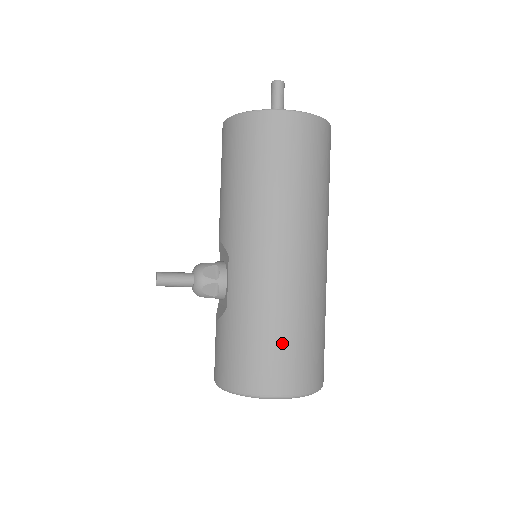
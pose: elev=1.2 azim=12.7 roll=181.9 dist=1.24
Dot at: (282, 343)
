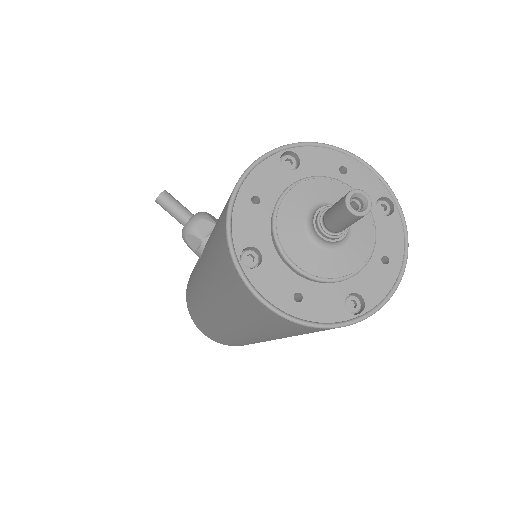
Dot at: (206, 328)
